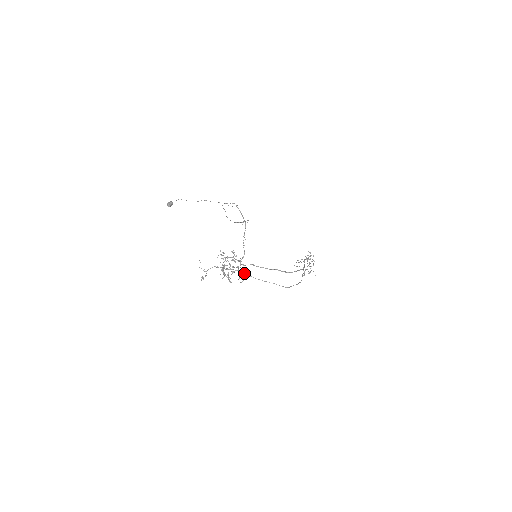
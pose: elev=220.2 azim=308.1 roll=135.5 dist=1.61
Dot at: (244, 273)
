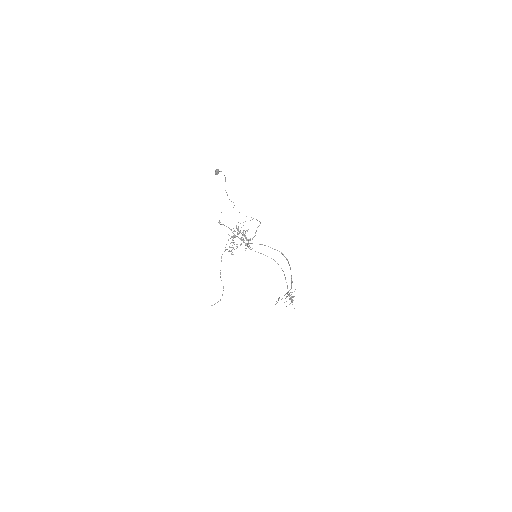
Dot at: (249, 248)
